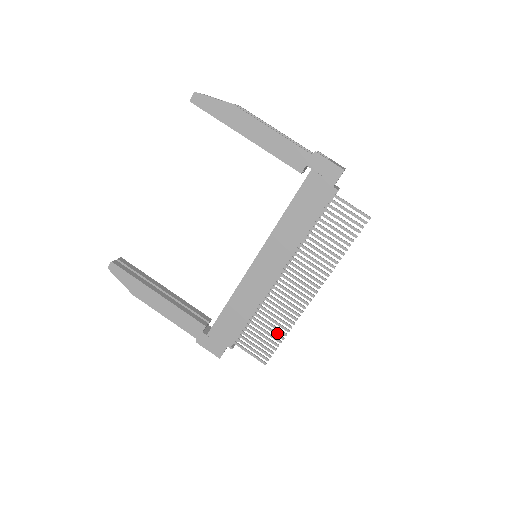
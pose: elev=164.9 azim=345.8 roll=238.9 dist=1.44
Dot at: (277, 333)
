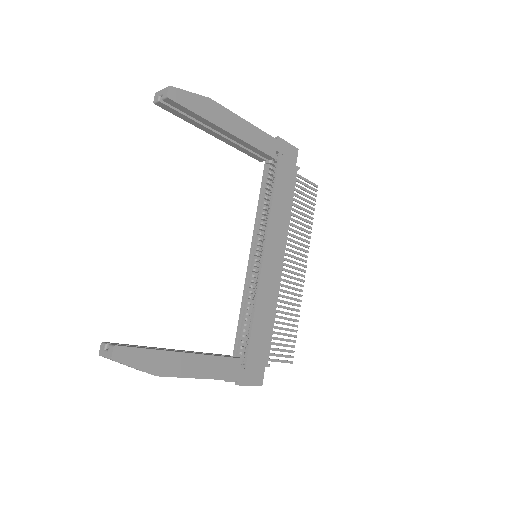
Dot at: (293, 324)
